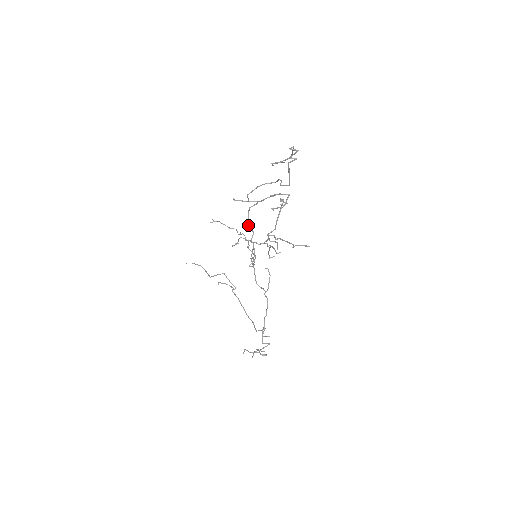
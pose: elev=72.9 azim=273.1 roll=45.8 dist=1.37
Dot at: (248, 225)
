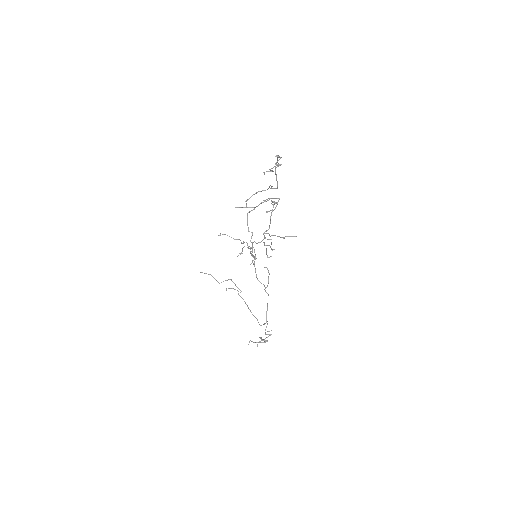
Dot at: occluded
